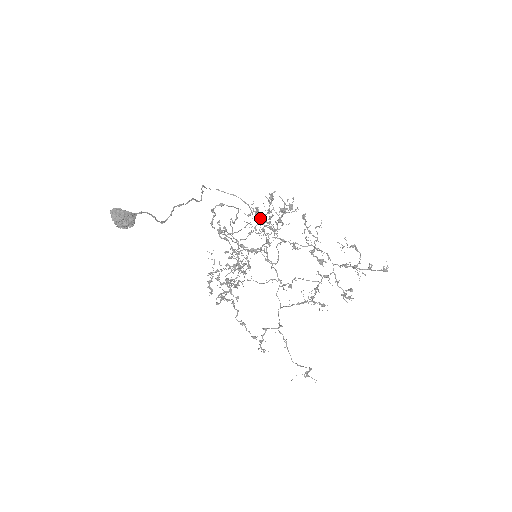
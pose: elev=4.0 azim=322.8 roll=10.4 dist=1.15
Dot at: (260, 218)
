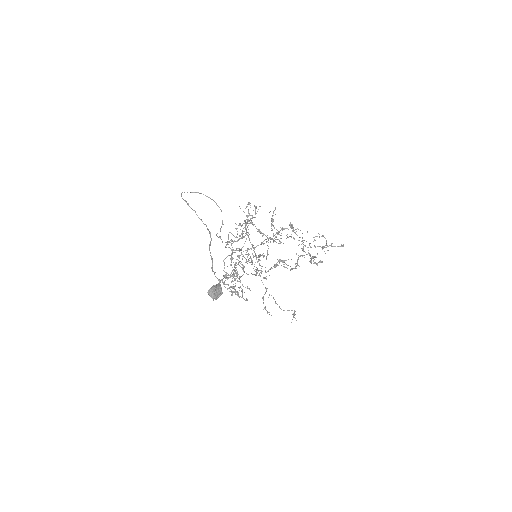
Dot at: occluded
